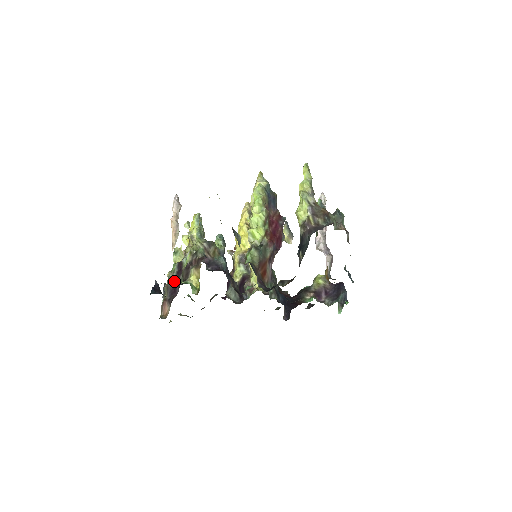
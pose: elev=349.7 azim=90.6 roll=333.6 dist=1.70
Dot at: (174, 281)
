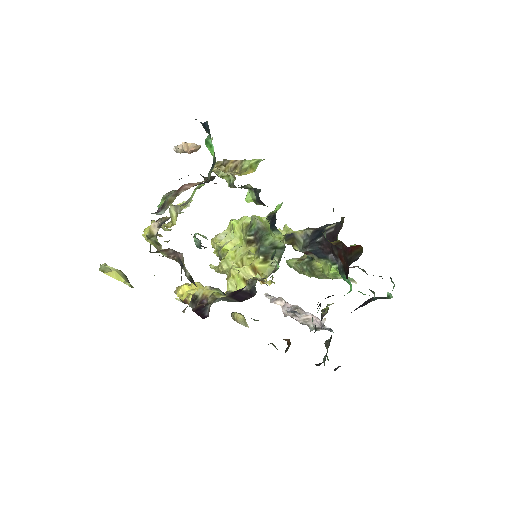
Dot at: occluded
